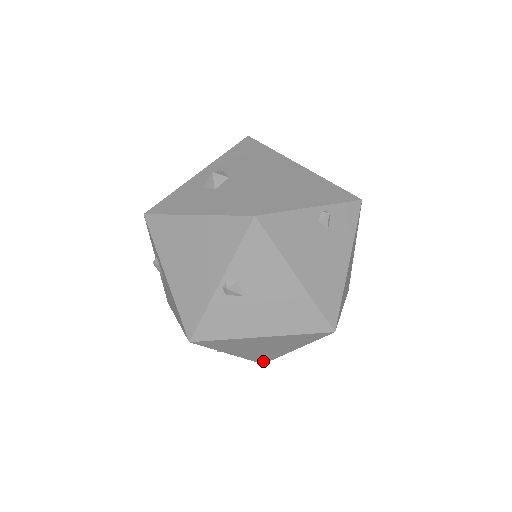
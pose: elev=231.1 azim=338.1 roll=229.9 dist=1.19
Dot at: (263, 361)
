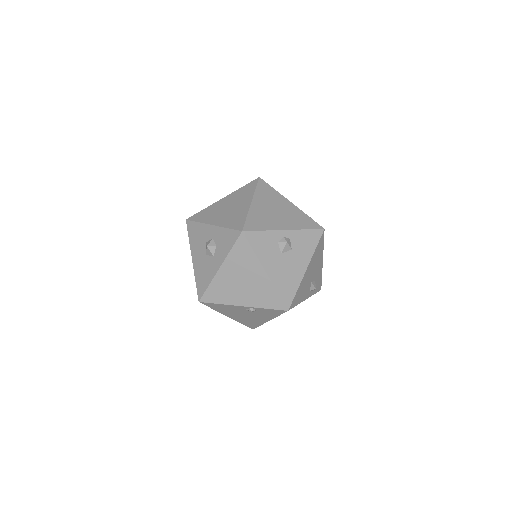
Dot at: occluded
